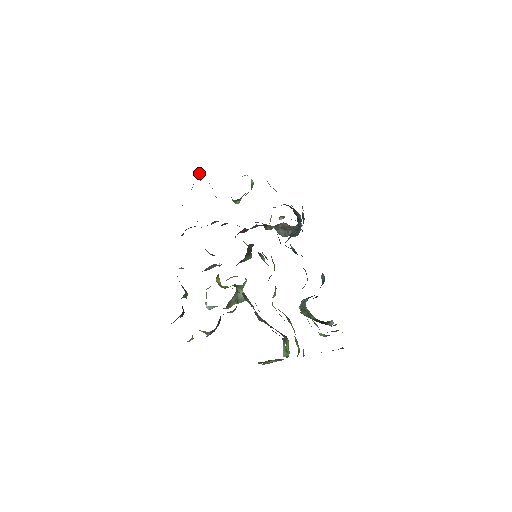
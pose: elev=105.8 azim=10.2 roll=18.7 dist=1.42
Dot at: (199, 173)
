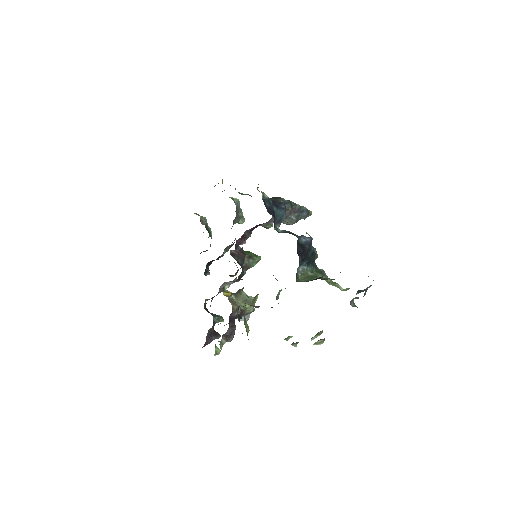
Dot at: (201, 220)
